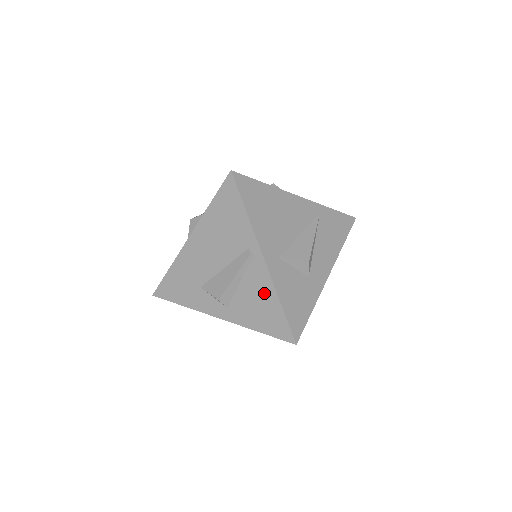
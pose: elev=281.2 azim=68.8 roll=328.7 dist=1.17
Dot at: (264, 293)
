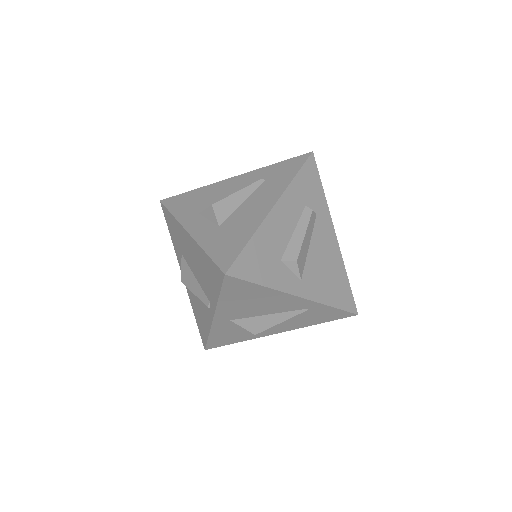
Dot at: (205, 320)
